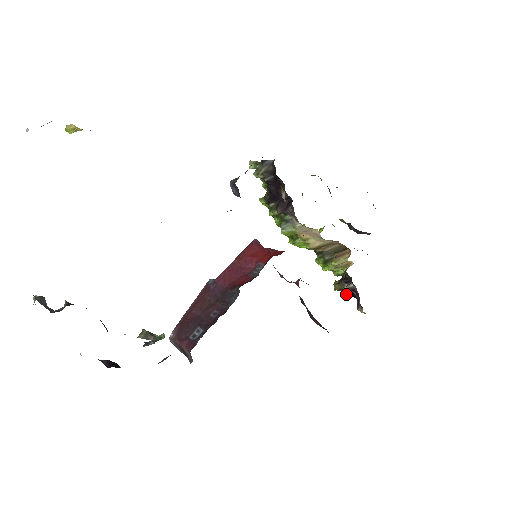
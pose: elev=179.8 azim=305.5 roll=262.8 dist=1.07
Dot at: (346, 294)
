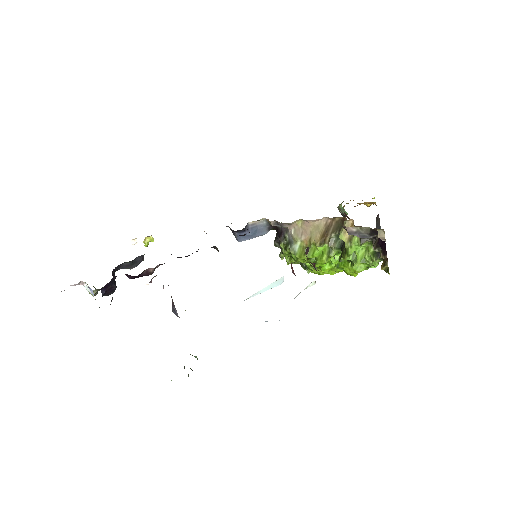
Dot at: (386, 256)
